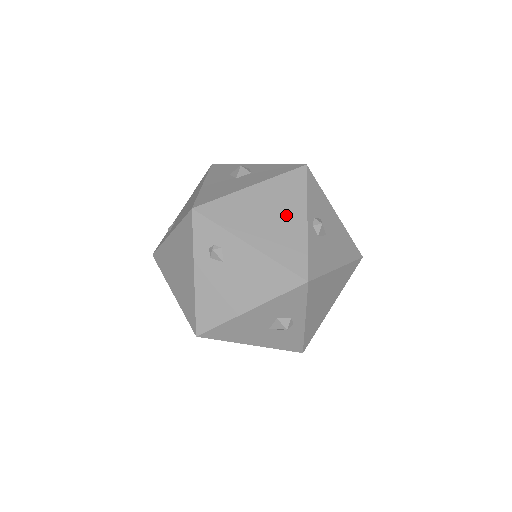
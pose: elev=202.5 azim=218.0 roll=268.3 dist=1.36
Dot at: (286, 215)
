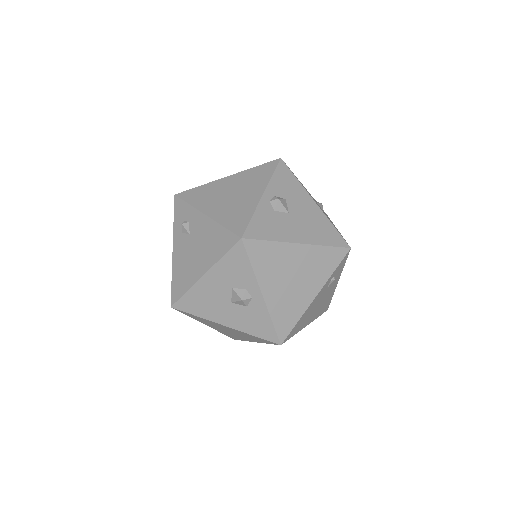
Dot at: (245, 193)
